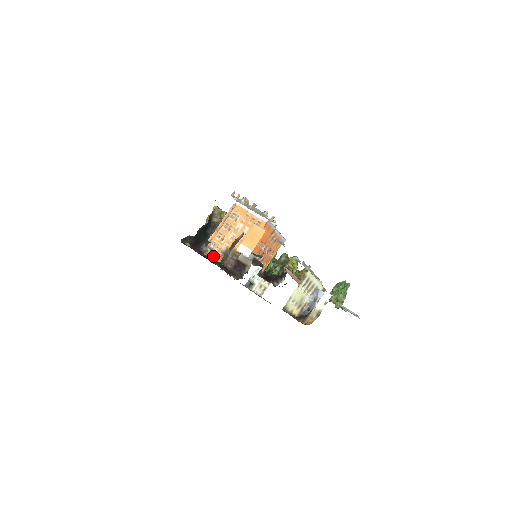
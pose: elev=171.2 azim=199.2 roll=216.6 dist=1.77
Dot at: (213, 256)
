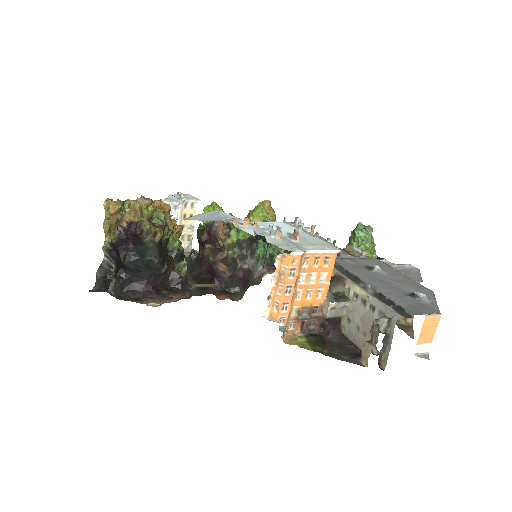
Dot at: (286, 332)
